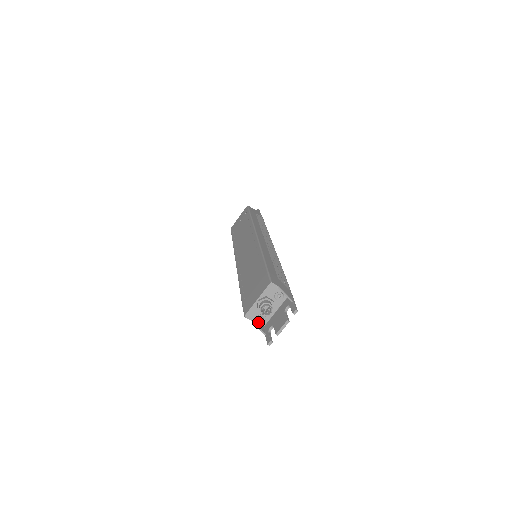
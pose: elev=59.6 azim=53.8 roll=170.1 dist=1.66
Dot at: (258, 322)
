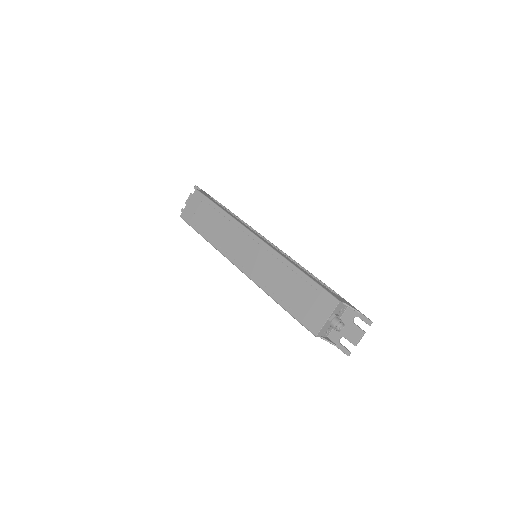
Dot at: (324, 336)
